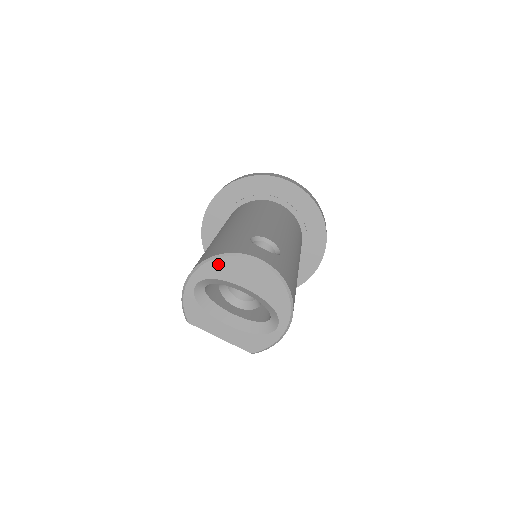
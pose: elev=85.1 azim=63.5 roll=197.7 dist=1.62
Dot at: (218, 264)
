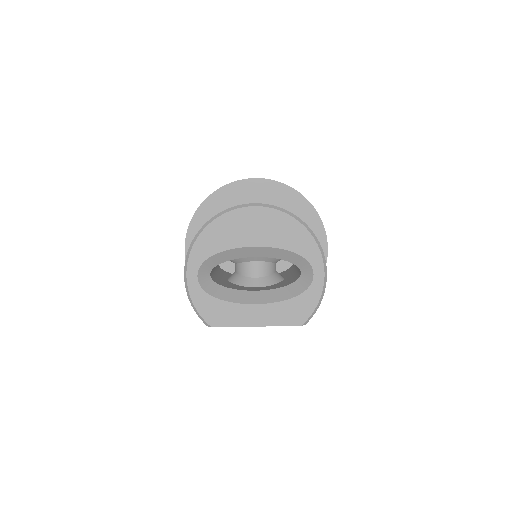
Dot at: (210, 234)
